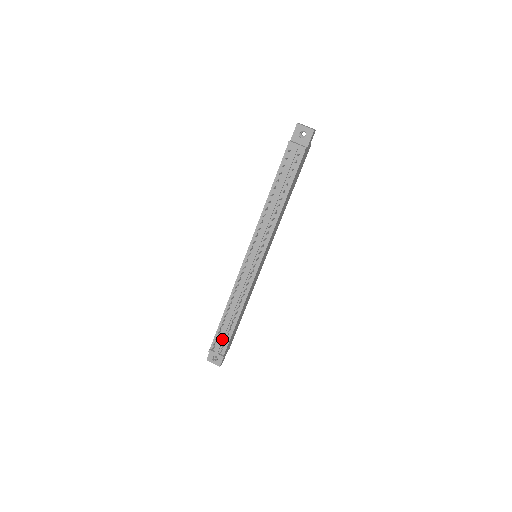
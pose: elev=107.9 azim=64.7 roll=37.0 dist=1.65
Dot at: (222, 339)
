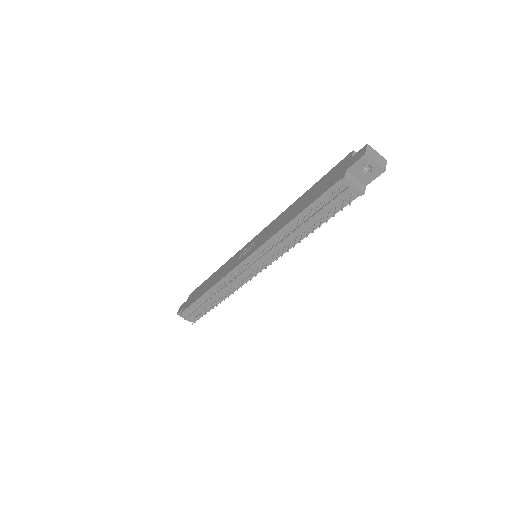
Dot at: (198, 311)
